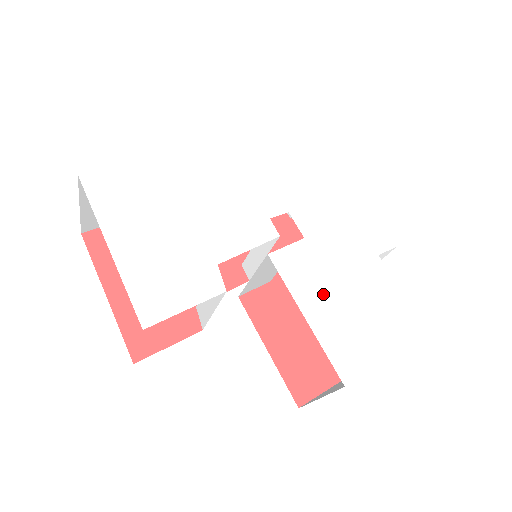
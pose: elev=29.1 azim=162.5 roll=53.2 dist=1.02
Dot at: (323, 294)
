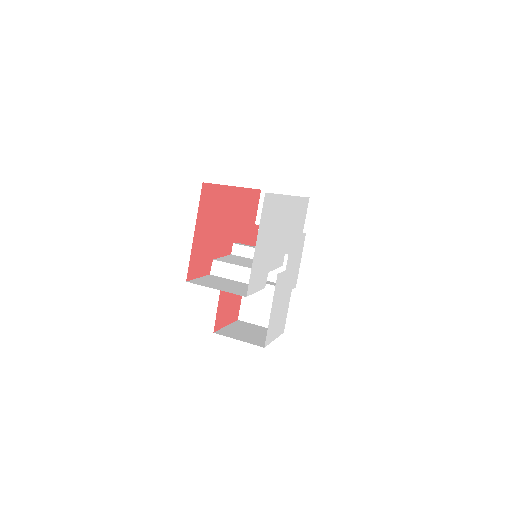
Dot at: (277, 302)
